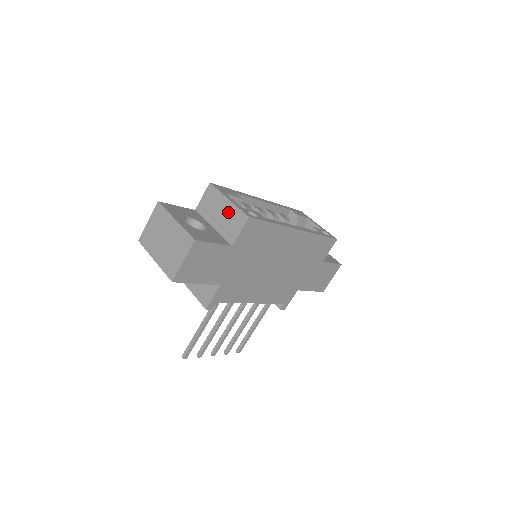
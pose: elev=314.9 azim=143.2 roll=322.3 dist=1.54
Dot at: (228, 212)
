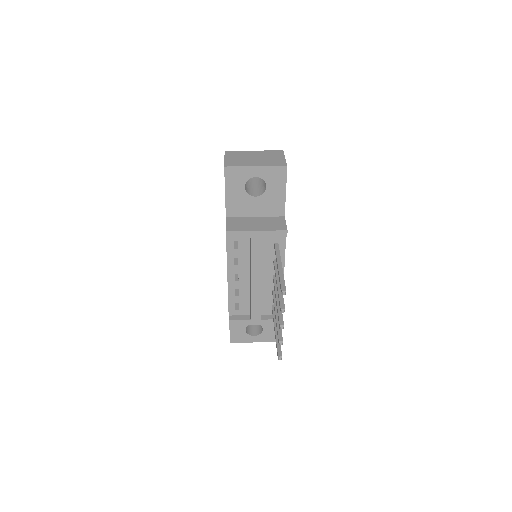
Dot at: occluded
